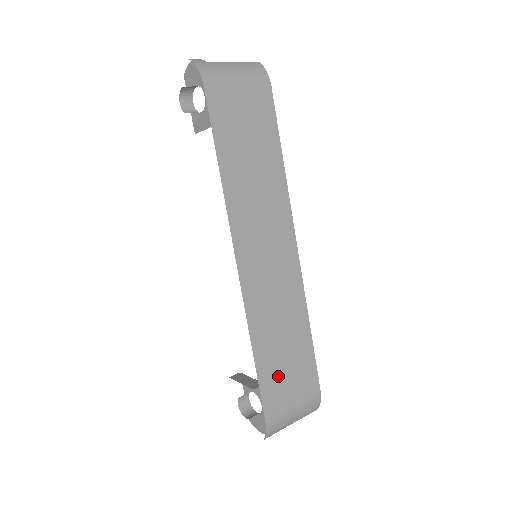
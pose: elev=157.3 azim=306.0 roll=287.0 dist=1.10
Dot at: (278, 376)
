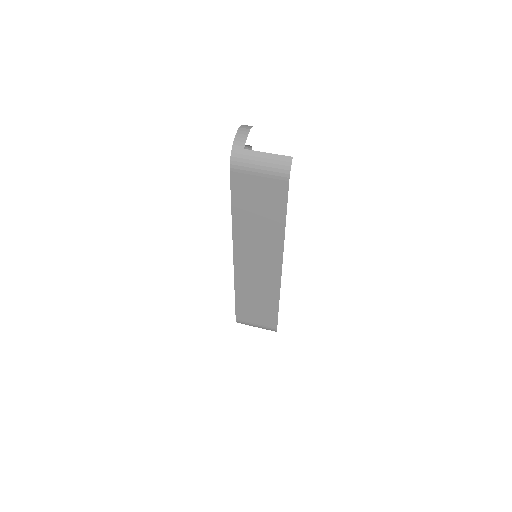
Dot at: (249, 309)
